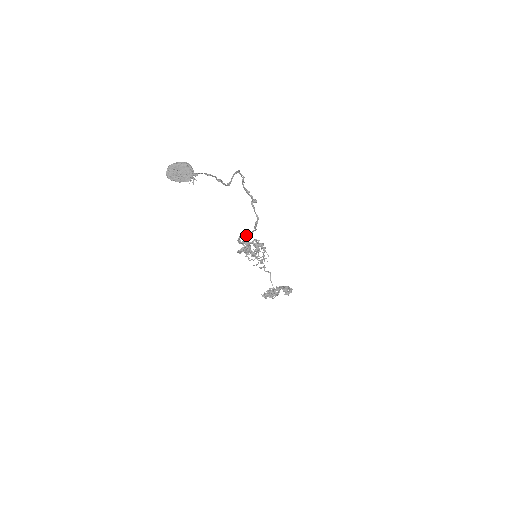
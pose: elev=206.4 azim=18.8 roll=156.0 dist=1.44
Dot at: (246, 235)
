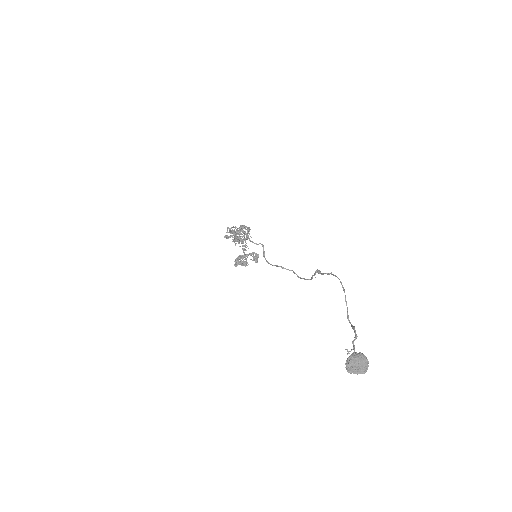
Dot at: occluded
